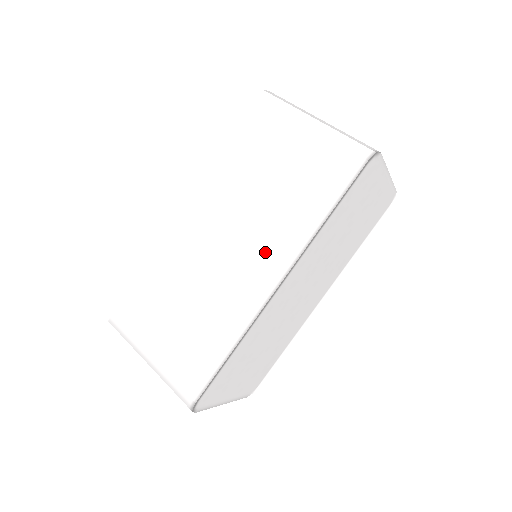
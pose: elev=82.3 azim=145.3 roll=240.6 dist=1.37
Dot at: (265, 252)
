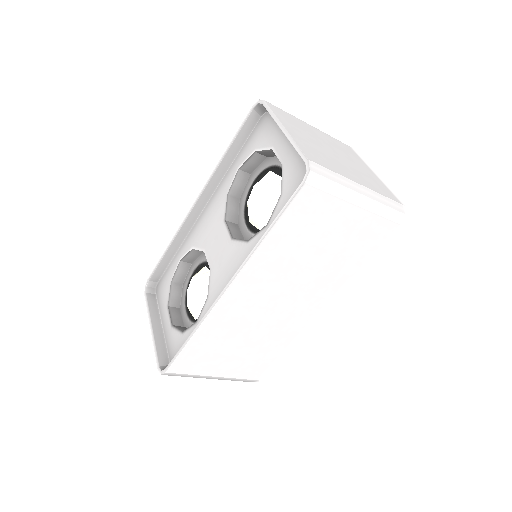
Dot at: (314, 298)
